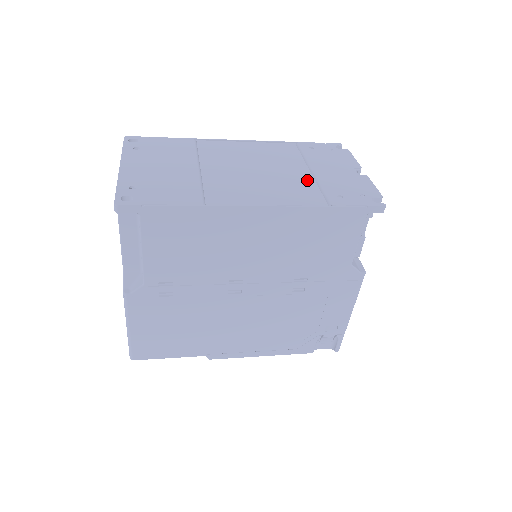
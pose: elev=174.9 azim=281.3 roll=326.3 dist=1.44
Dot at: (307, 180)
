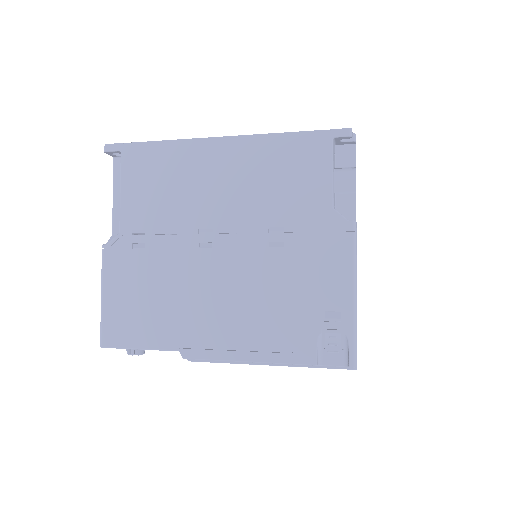
Dot at: occluded
